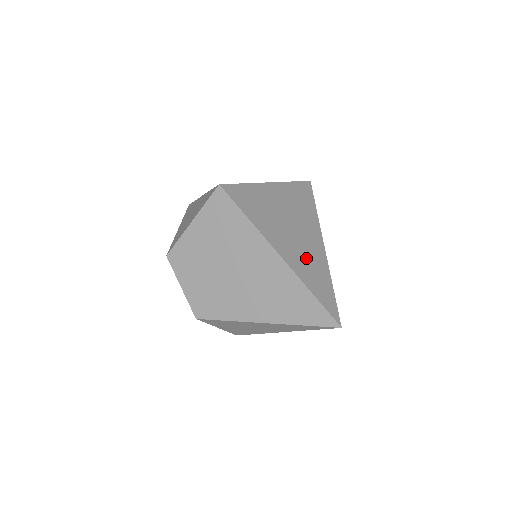
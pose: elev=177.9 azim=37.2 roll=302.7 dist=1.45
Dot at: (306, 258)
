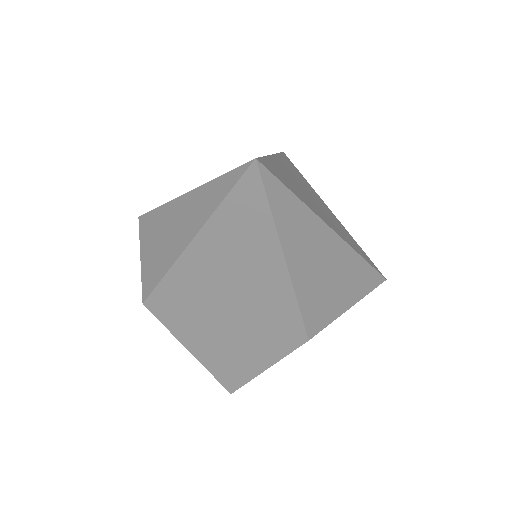
Dot at: (299, 188)
